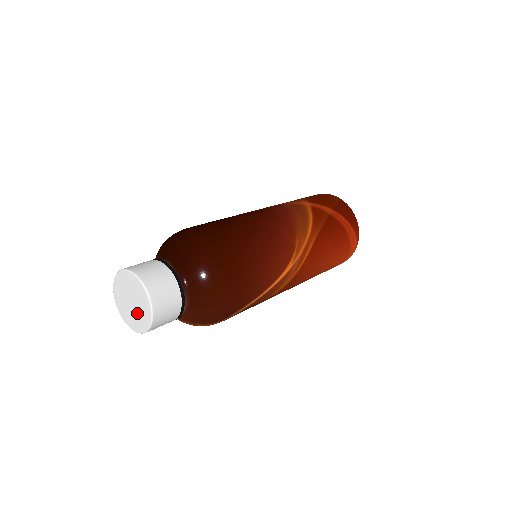
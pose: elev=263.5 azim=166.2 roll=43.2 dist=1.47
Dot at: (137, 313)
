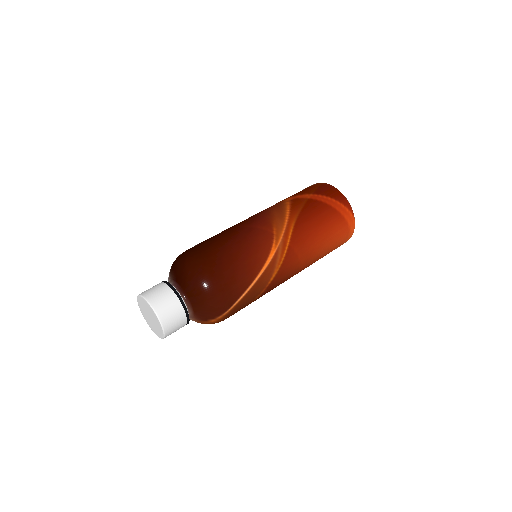
Dot at: (155, 323)
